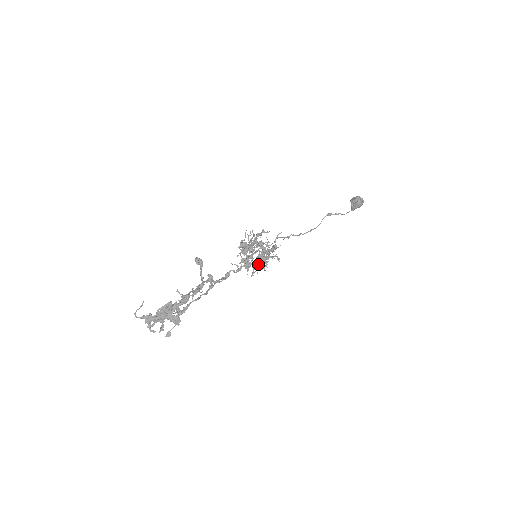
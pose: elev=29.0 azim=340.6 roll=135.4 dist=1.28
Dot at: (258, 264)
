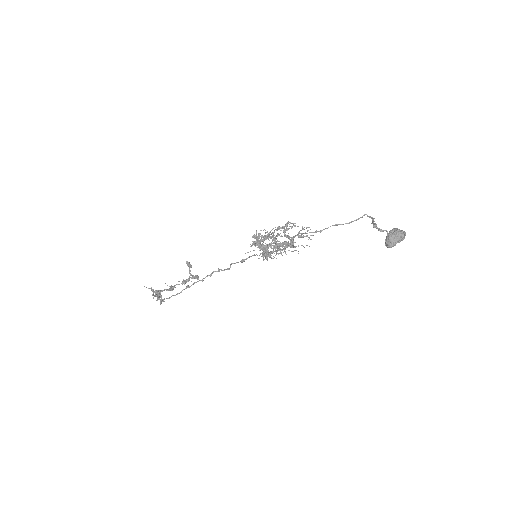
Dot at: occluded
